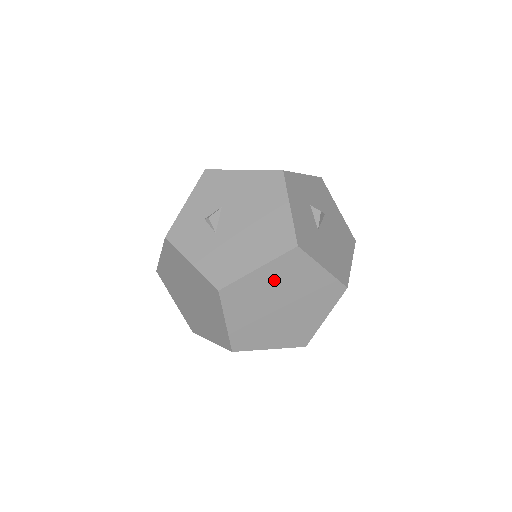
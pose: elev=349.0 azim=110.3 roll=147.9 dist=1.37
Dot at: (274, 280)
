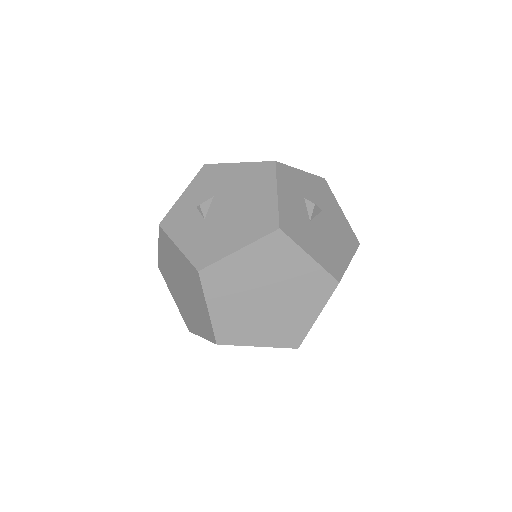
Dot at: (257, 265)
